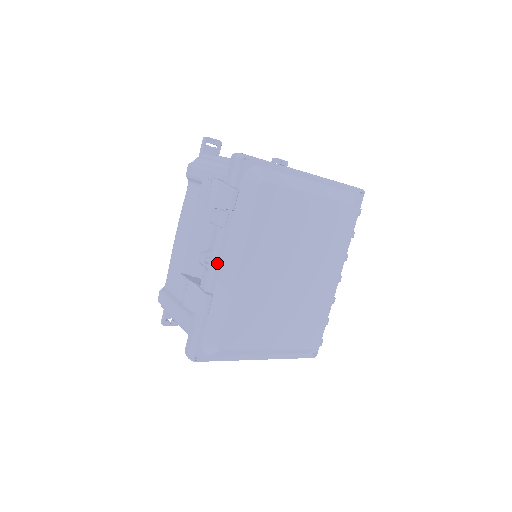
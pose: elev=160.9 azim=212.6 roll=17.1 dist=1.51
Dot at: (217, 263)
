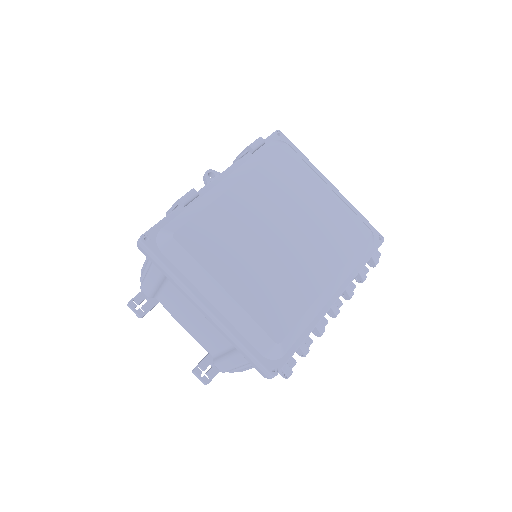
Dot at: (218, 178)
